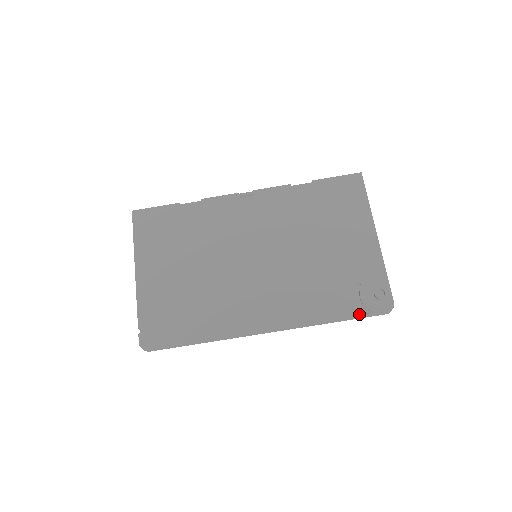
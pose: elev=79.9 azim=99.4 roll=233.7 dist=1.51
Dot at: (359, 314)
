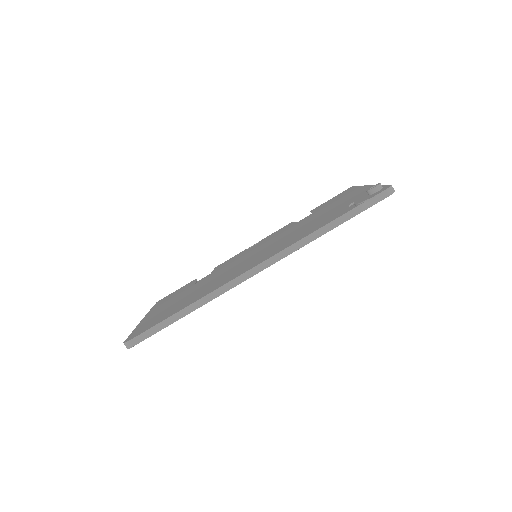
Dot at: (354, 207)
